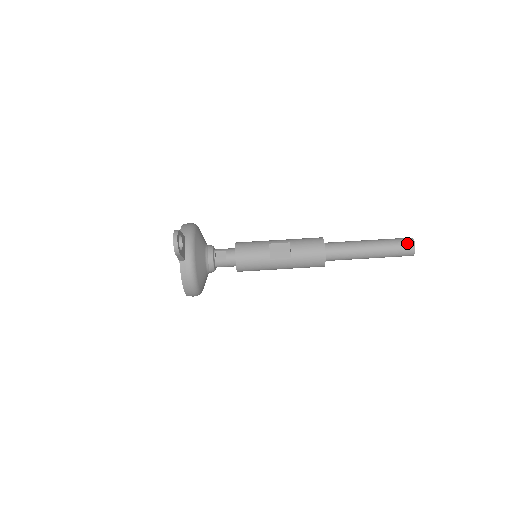
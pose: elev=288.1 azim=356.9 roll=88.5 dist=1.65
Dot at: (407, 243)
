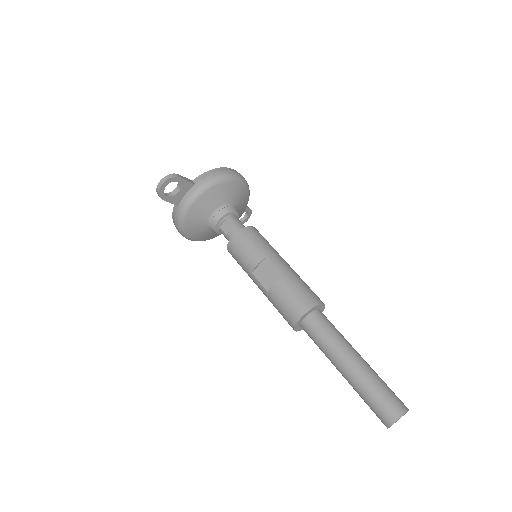
Dot at: (387, 411)
